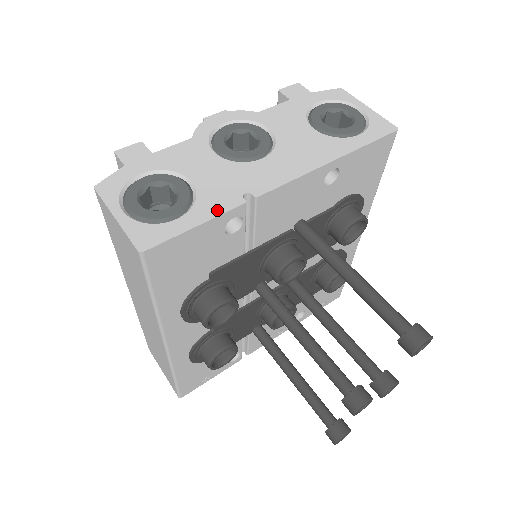
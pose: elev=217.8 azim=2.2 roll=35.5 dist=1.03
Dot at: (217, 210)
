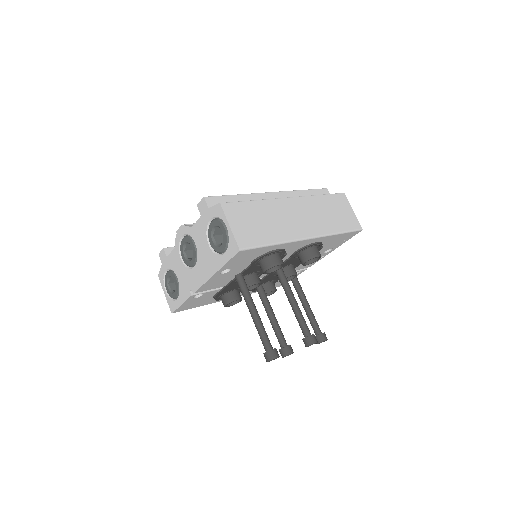
Dot at: (185, 298)
